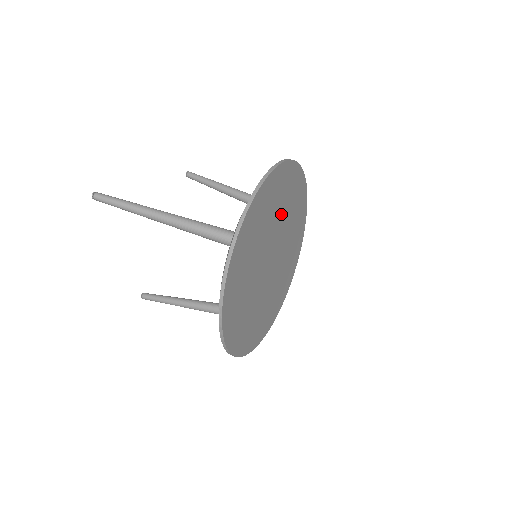
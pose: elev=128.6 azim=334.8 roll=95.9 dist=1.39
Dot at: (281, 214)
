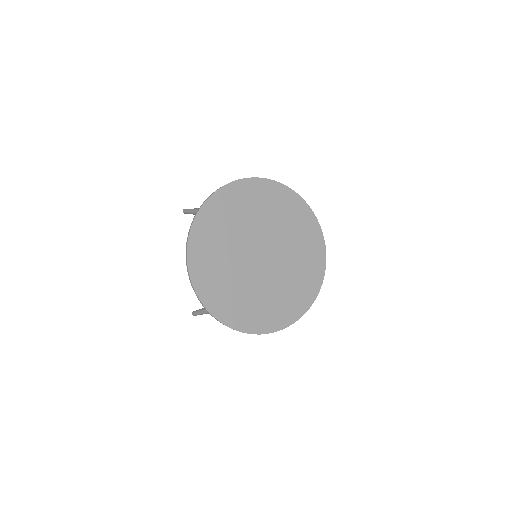
Dot at: (280, 226)
